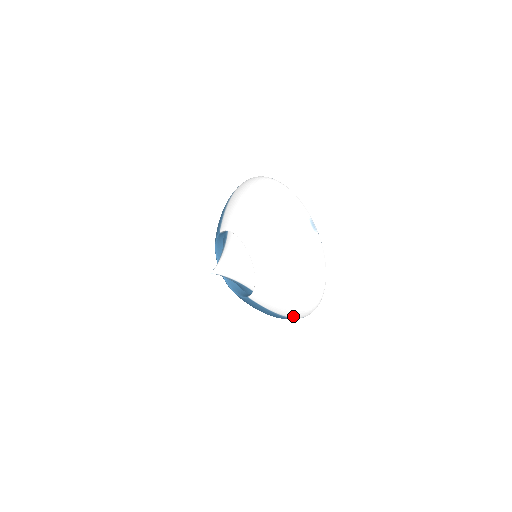
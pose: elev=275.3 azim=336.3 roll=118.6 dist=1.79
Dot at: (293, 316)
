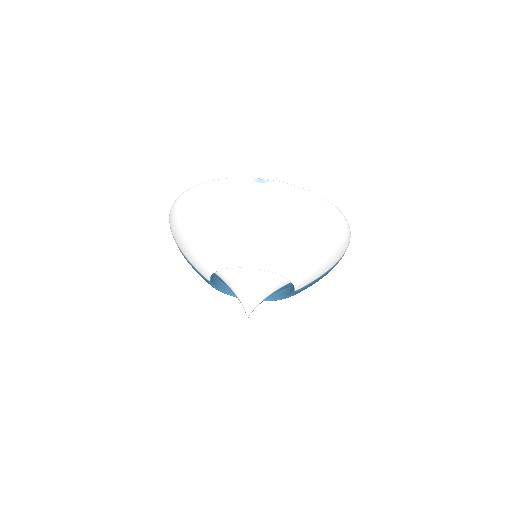
Dot at: (342, 254)
